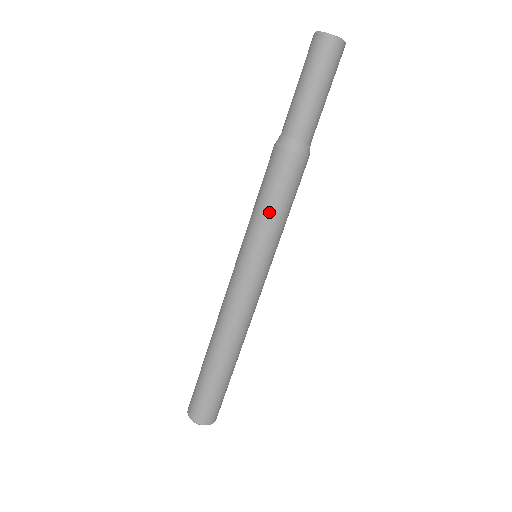
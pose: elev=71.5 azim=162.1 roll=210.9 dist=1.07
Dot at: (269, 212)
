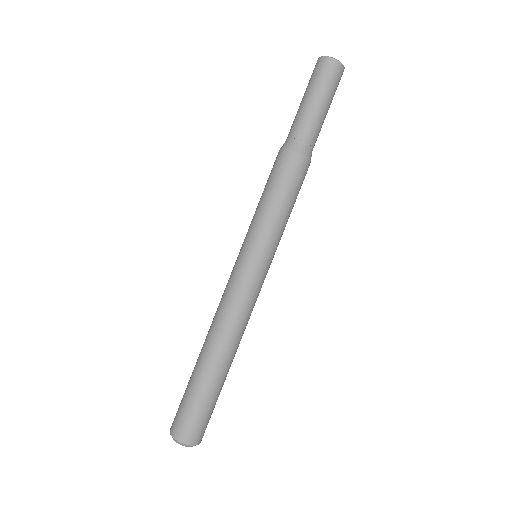
Dot at: (270, 207)
